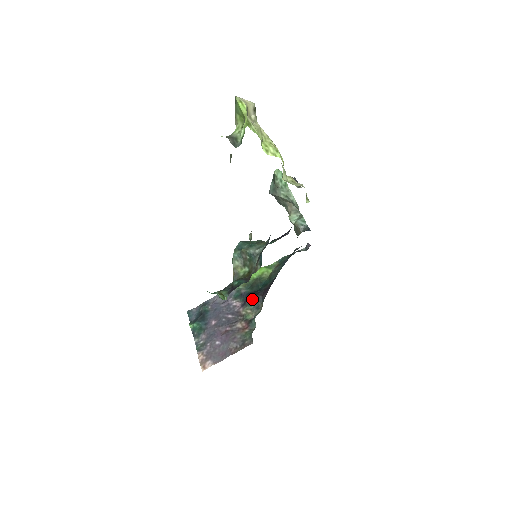
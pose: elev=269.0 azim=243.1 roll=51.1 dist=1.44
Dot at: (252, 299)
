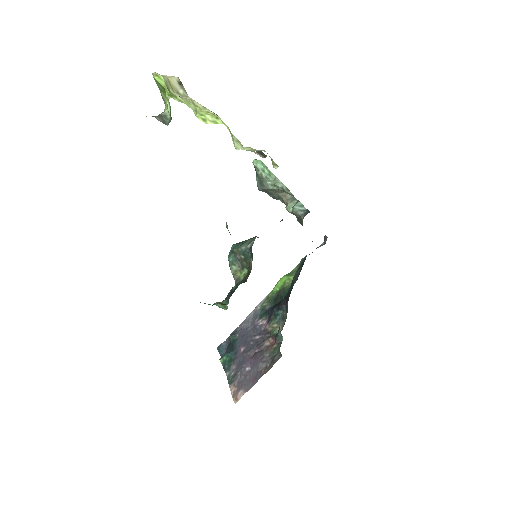
Dot at: (276, 311)
